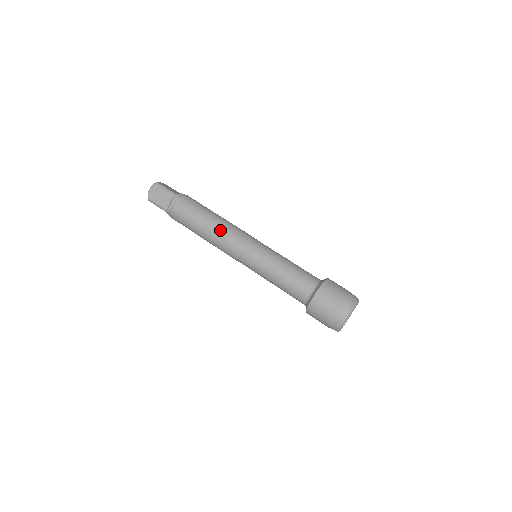
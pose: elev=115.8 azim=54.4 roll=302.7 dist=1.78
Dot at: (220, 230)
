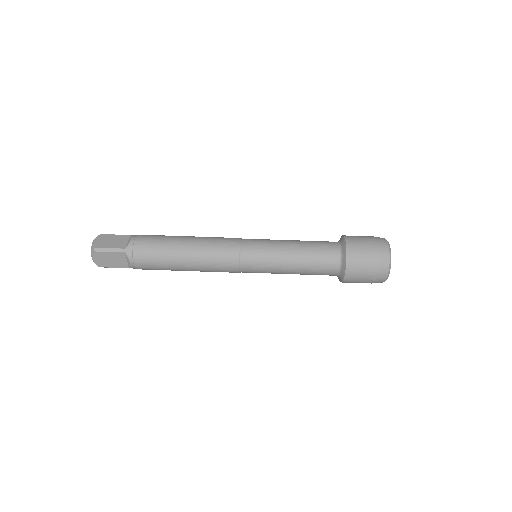
Dot at: (204, 261)
